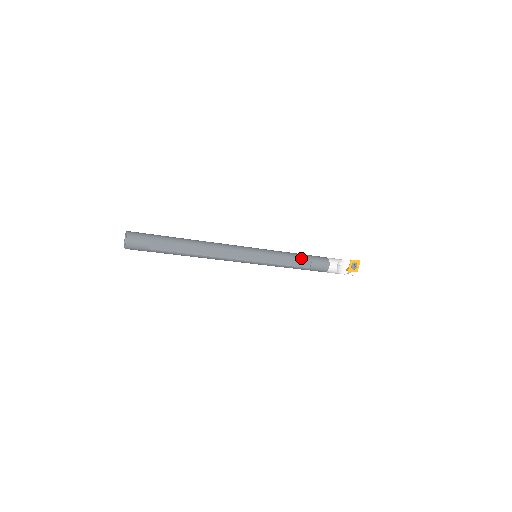
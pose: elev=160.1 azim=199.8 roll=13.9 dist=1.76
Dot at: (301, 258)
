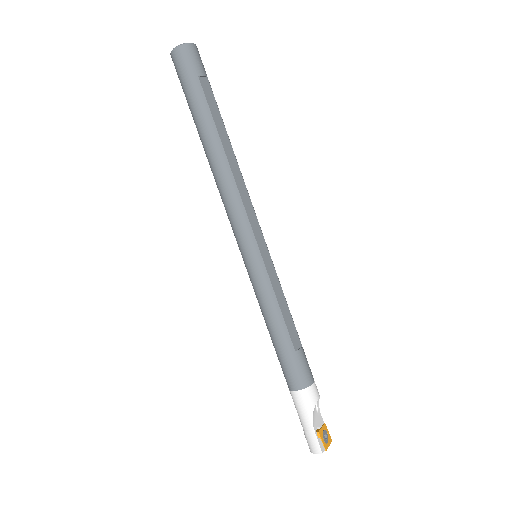
Dot at: occluded
